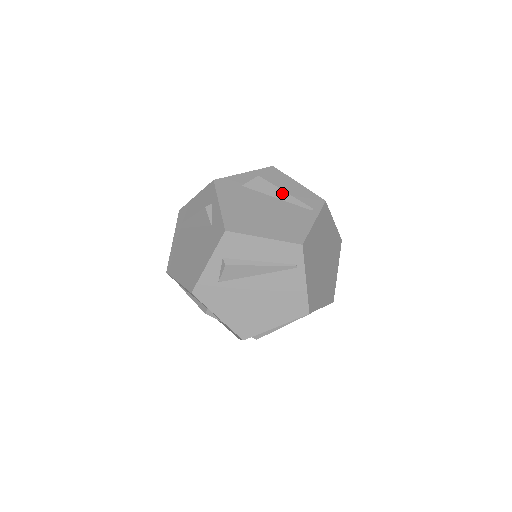
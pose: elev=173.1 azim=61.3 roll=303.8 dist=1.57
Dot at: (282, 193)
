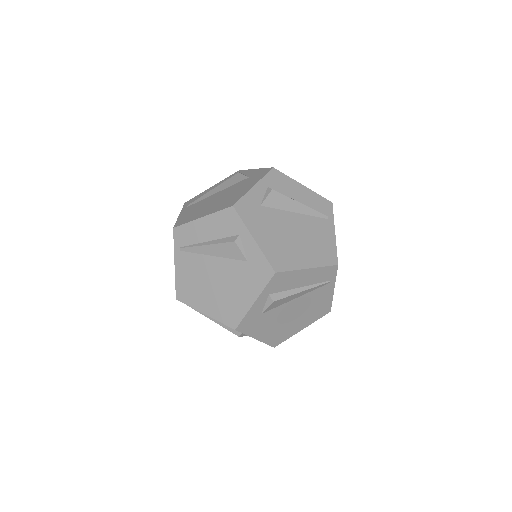
Dot at: (299, 205)
